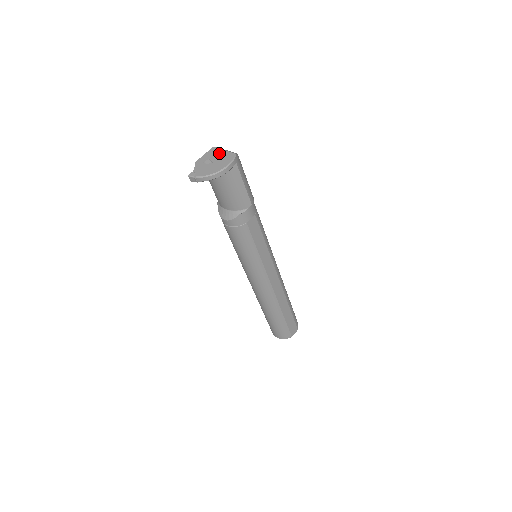
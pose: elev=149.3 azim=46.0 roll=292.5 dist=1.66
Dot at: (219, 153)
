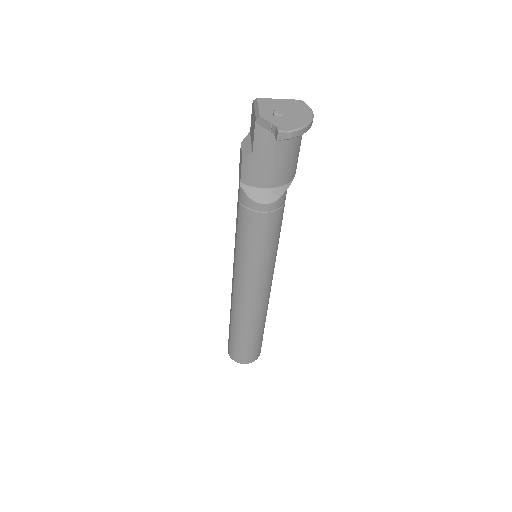
Dot at: (279, 102)
